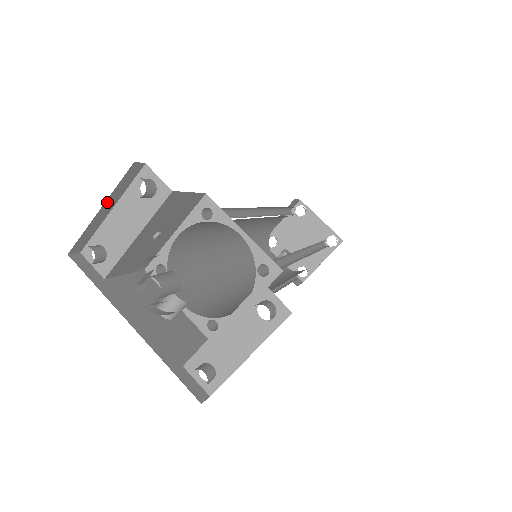
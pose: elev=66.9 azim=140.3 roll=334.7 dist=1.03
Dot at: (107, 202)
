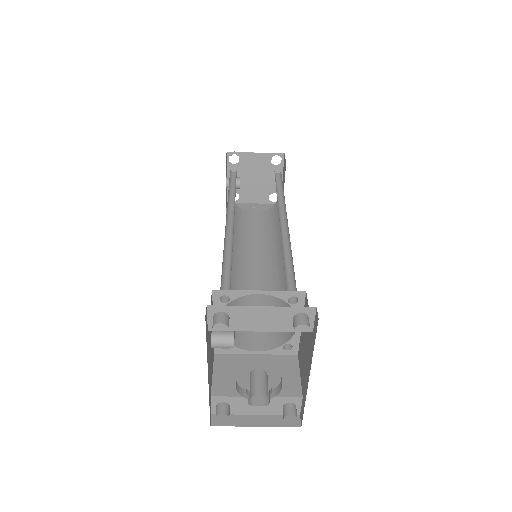
Dot at: occluded
